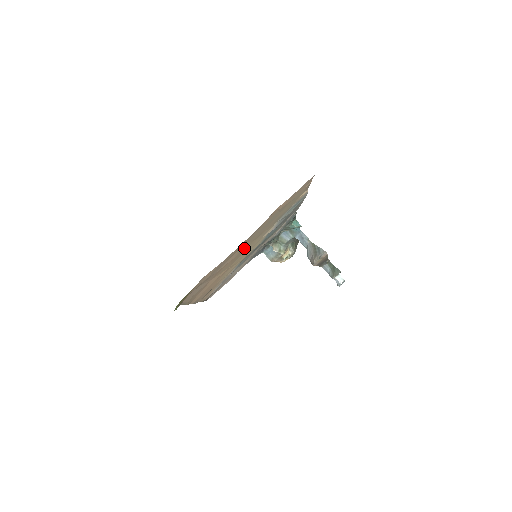
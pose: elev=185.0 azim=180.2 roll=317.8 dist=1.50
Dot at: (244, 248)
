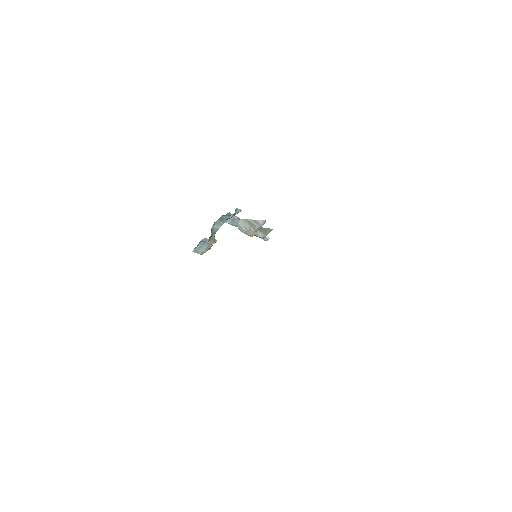
Dot at: occluded
